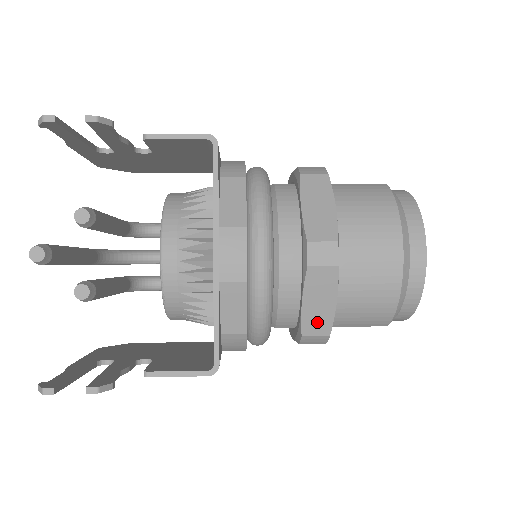
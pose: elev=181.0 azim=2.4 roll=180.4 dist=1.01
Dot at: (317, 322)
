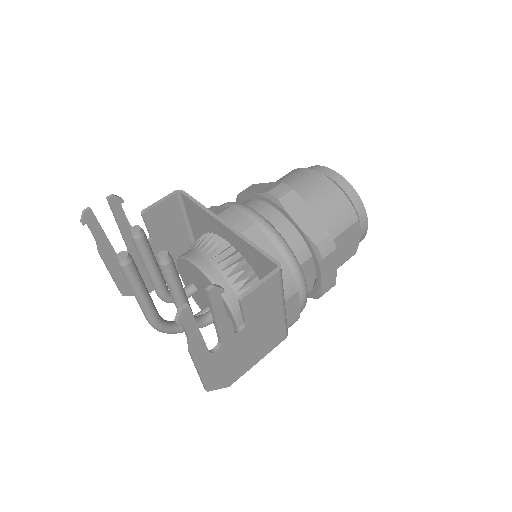
Dot at: (315, 230)
